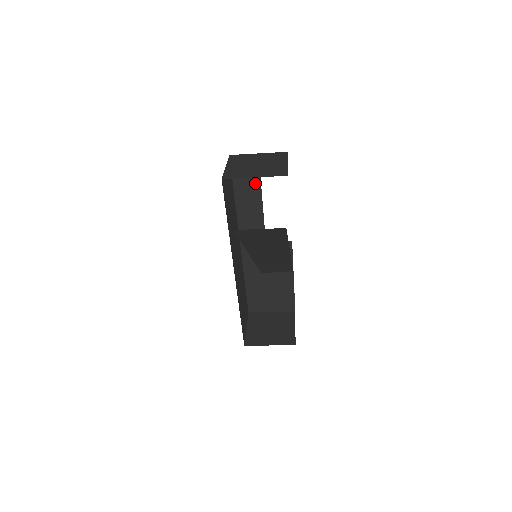
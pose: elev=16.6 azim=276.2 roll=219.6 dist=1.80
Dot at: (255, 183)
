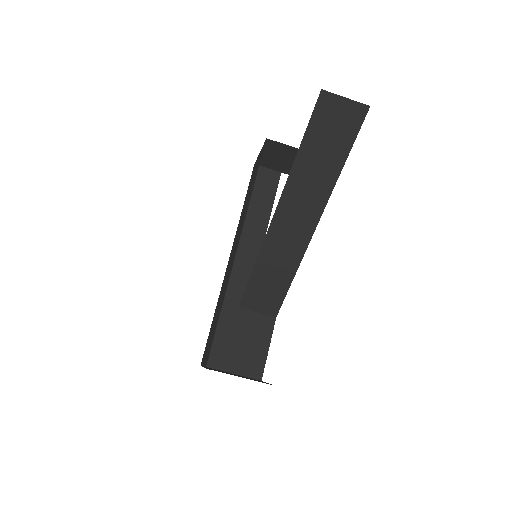
Dot at: (269, 199)
